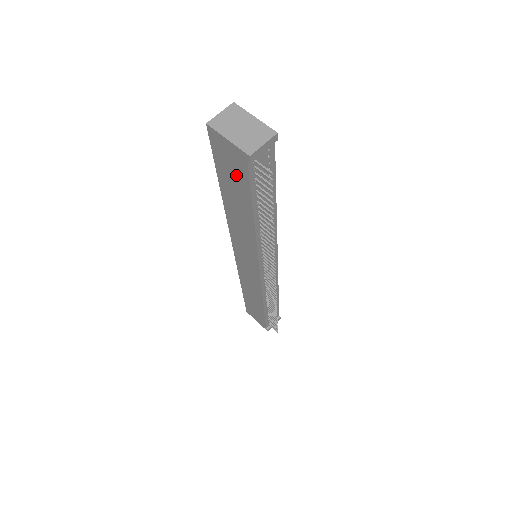
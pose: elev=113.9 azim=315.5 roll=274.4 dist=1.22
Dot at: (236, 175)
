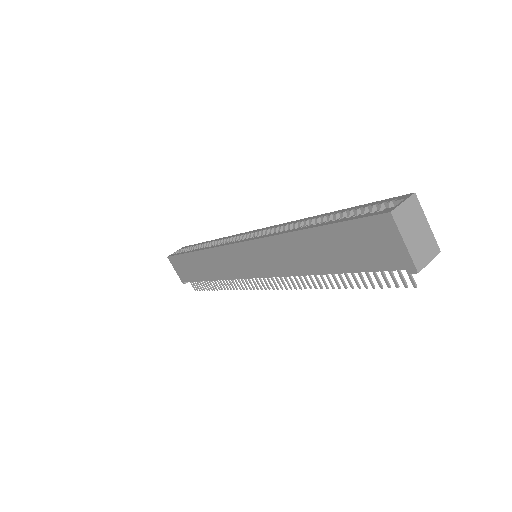
Dot at: (364, 253)
